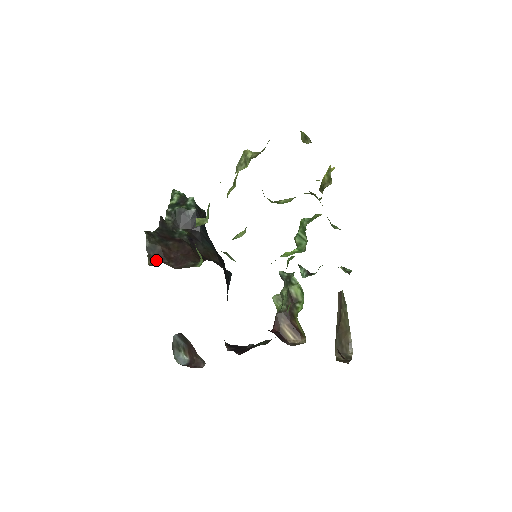
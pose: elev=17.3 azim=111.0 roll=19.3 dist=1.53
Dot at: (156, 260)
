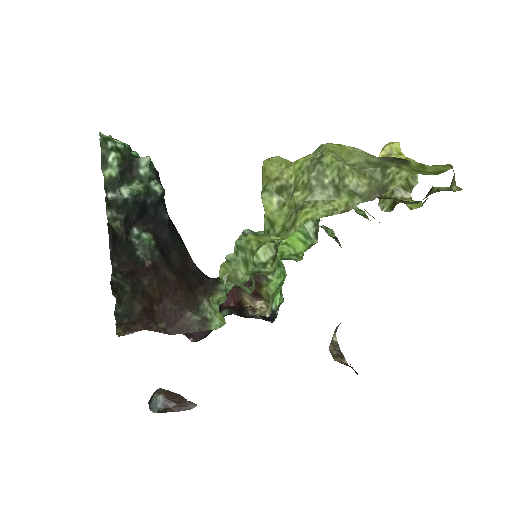
Dot at: (133, 327)
